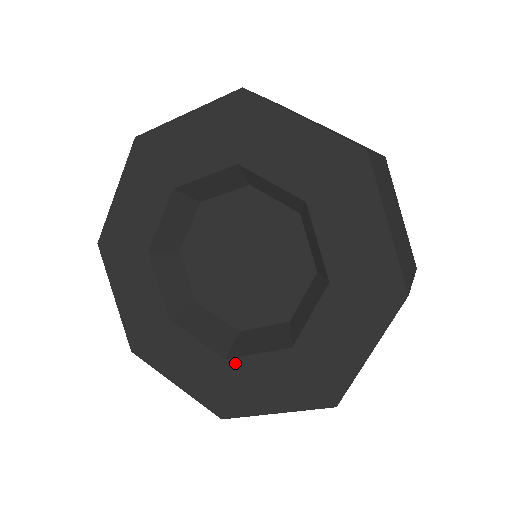
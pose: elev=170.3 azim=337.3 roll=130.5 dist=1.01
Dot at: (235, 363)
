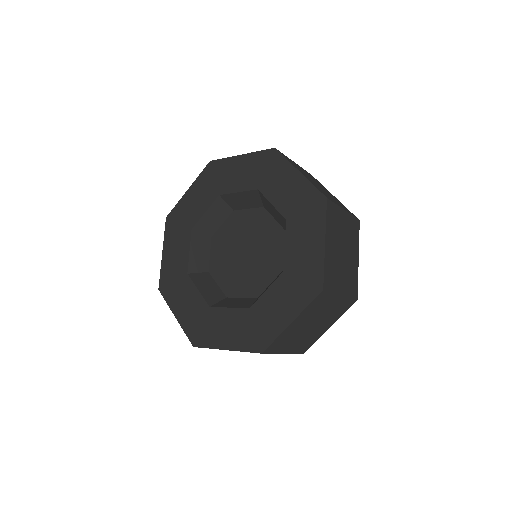
Dot at: (214, 311)
